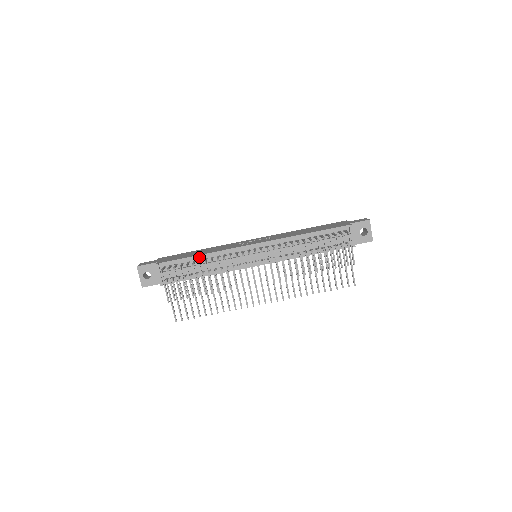
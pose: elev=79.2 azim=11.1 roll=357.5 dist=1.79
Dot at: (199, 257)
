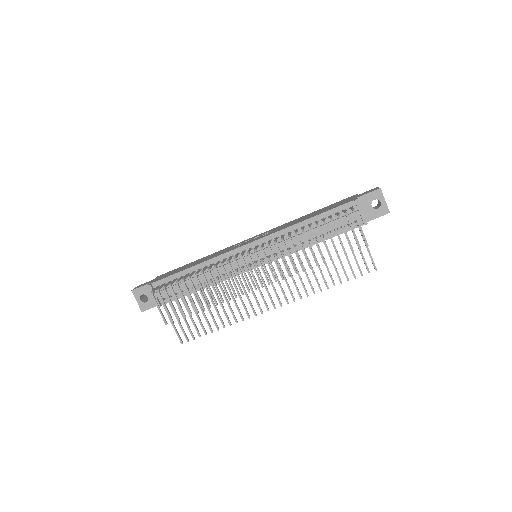
Dot at: (192, 269)
